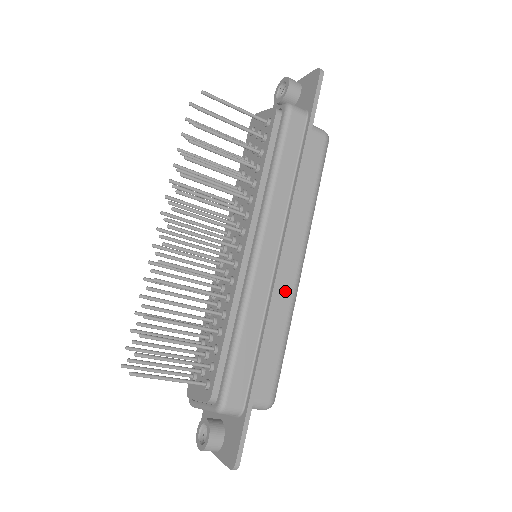
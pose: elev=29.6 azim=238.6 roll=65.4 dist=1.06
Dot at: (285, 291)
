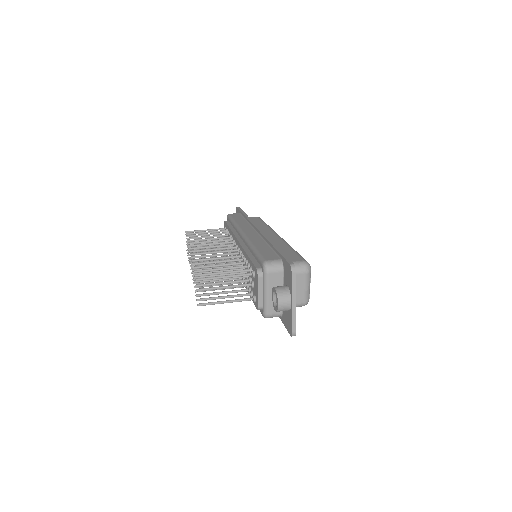
Dot at: occluded
